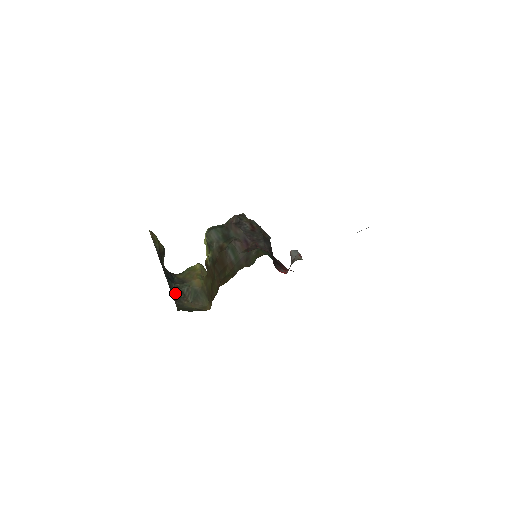
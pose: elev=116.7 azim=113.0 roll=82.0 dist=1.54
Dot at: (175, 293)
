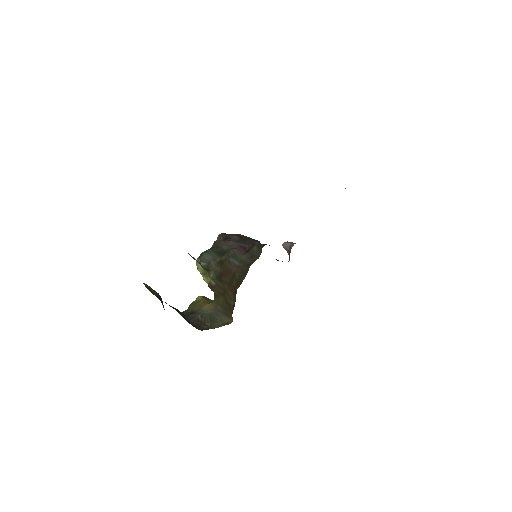
Dot at: (192, 323)
